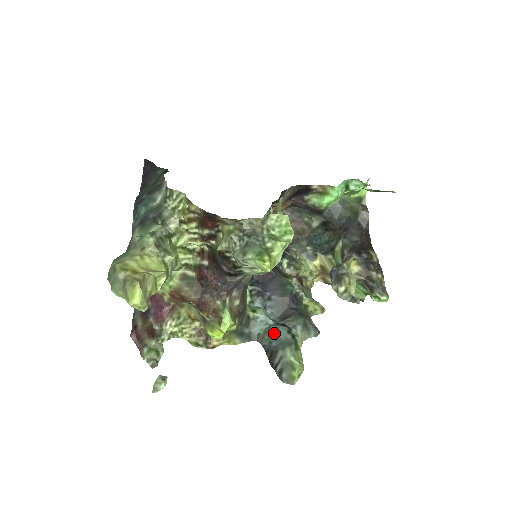
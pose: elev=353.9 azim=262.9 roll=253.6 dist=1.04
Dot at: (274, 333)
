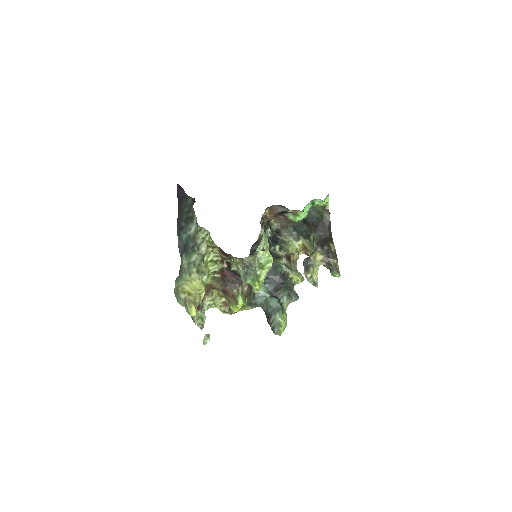
Dot at: (269, 304)
